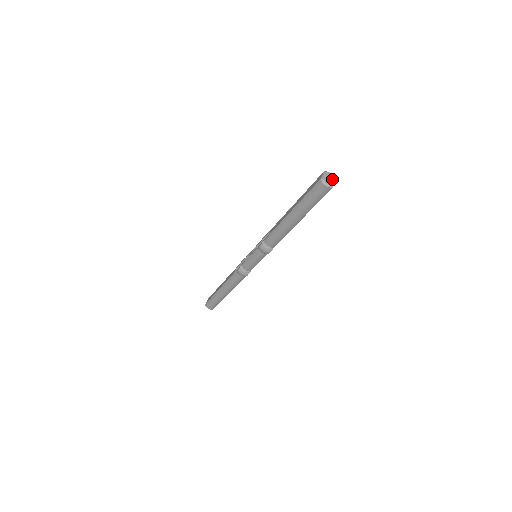
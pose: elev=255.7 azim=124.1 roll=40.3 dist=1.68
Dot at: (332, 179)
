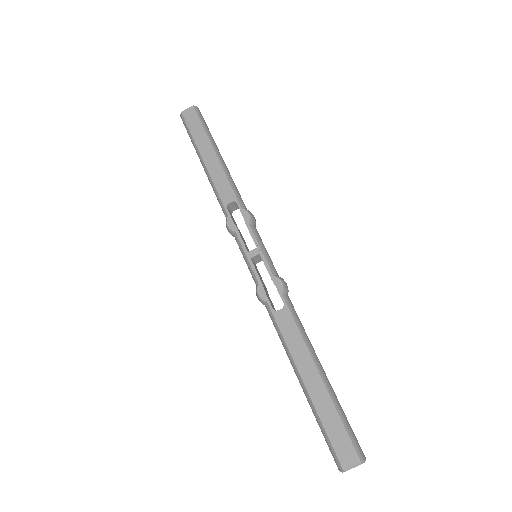
Dot at: occluded
